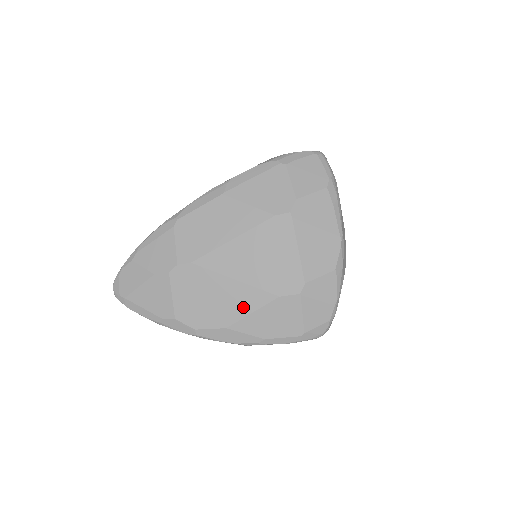
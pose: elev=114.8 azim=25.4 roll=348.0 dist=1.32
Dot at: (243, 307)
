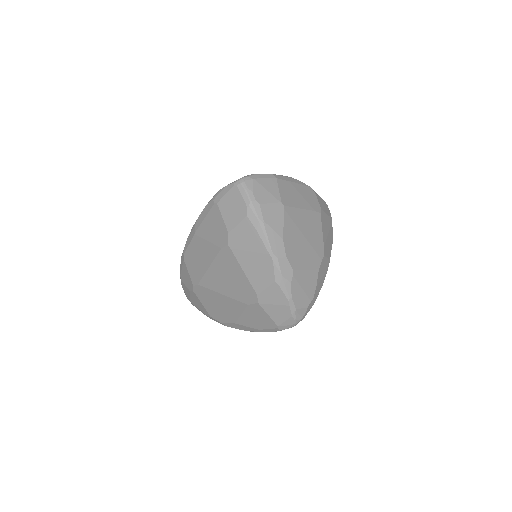
Dot at: (235, 311)
